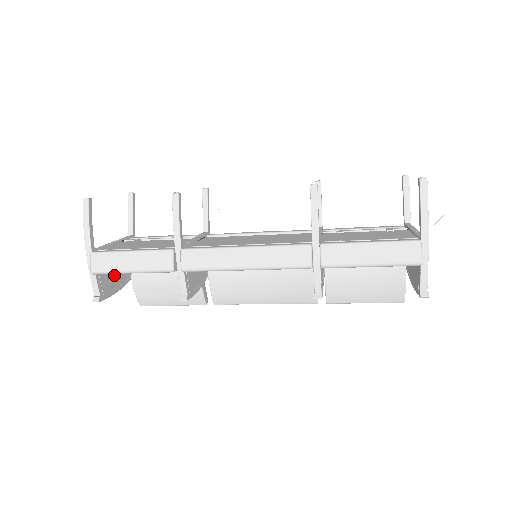
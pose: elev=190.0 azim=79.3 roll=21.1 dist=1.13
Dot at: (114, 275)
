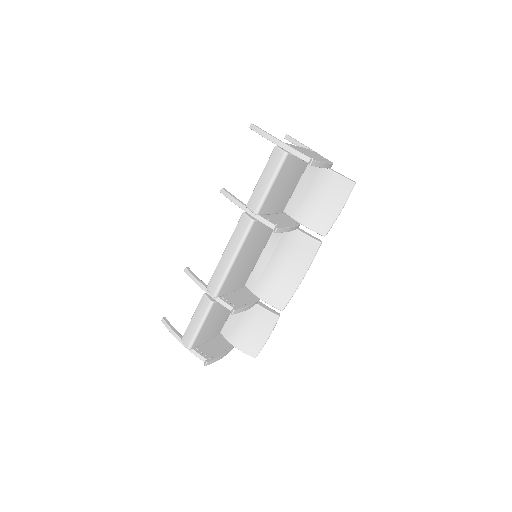
Dot at: (213, 347)
